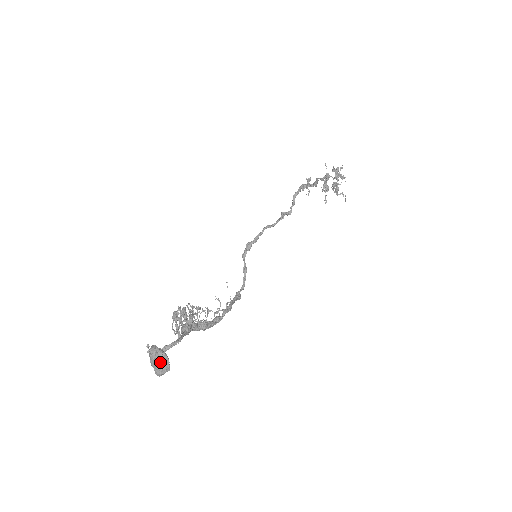
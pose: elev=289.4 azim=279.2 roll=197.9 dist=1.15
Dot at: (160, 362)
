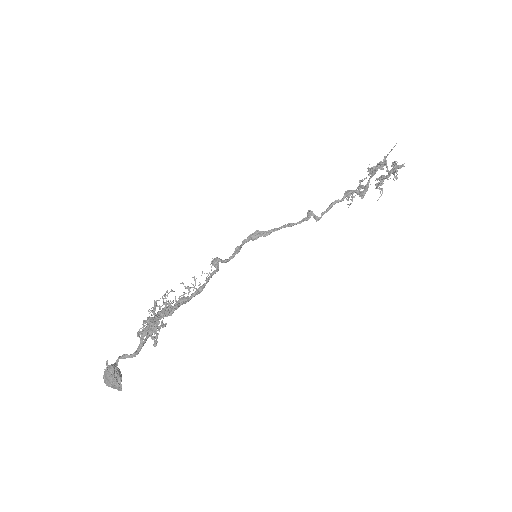
Dot at: (113, 386)
